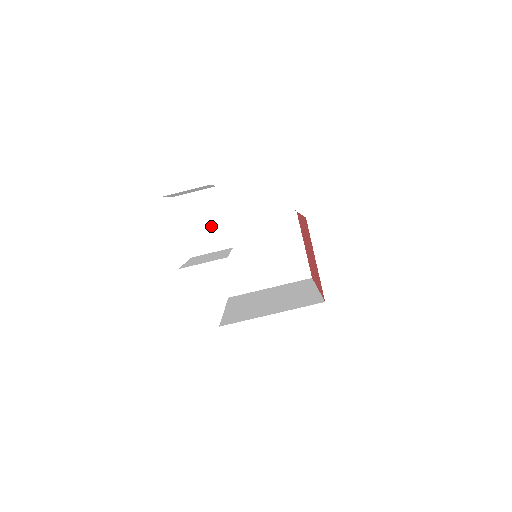
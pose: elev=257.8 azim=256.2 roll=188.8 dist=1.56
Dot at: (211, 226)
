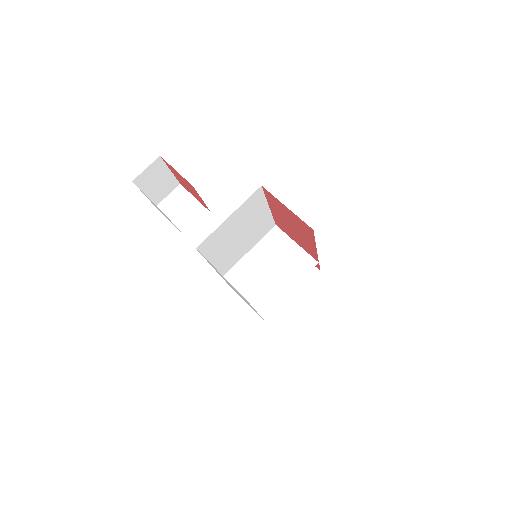
Dot at: (189, 209)
